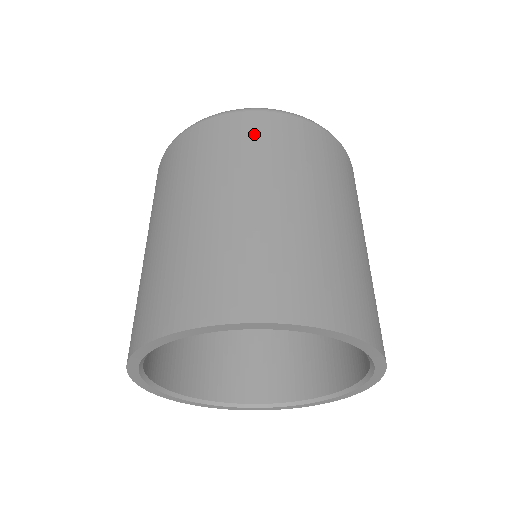
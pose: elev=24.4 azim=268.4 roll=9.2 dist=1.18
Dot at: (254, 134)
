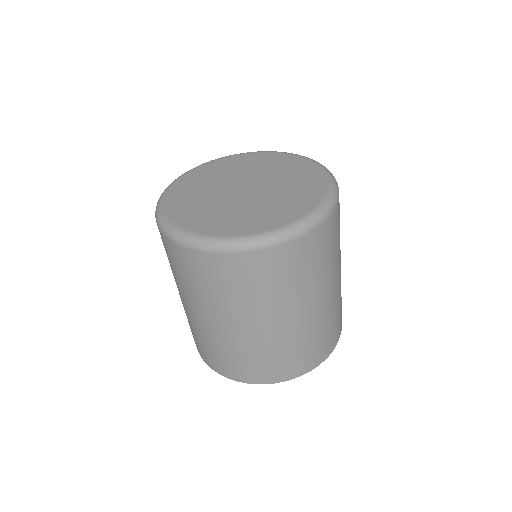
Dot at: (211, 276)
